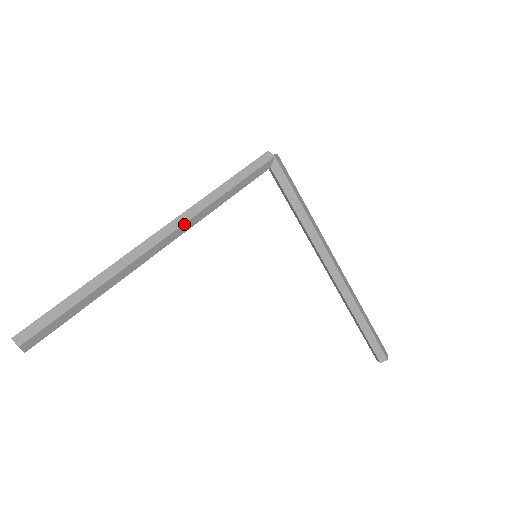
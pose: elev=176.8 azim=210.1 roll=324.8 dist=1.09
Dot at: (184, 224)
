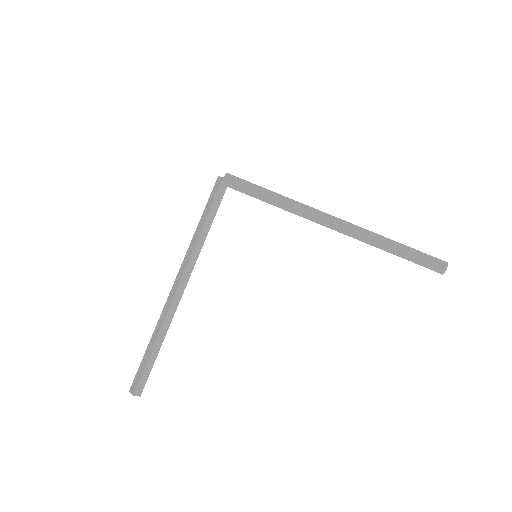
Dot at: (186, 269)
